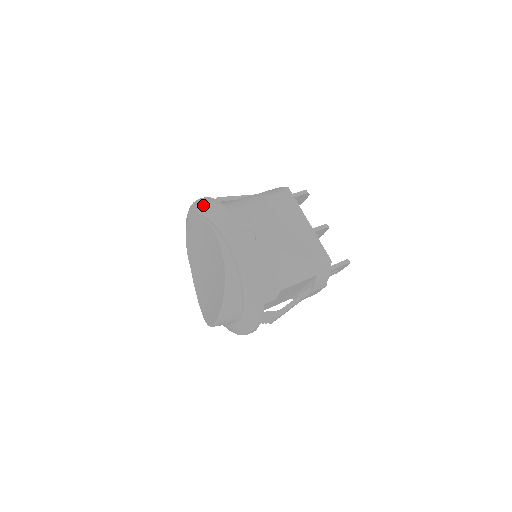
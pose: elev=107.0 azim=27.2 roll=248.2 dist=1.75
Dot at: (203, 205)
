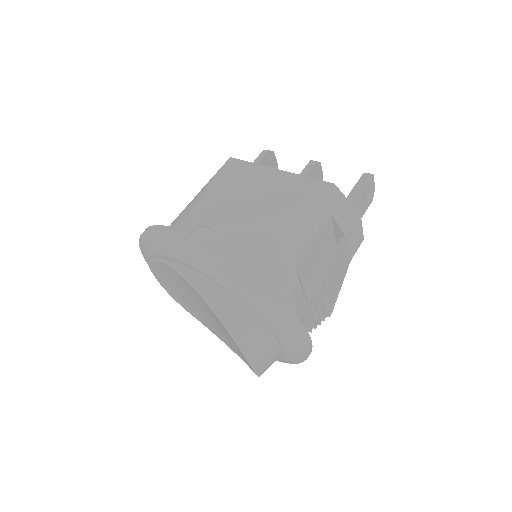
Dot at: (142, 248)
